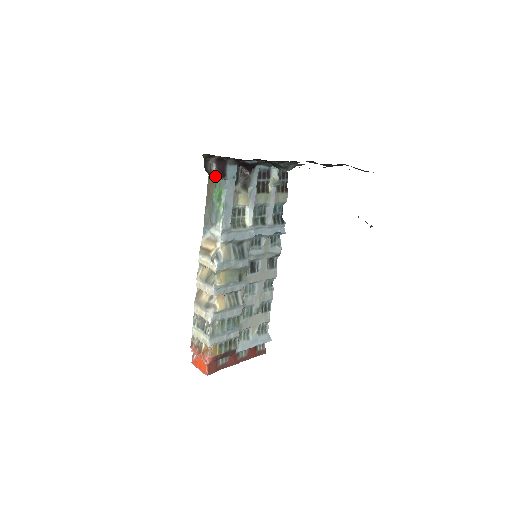
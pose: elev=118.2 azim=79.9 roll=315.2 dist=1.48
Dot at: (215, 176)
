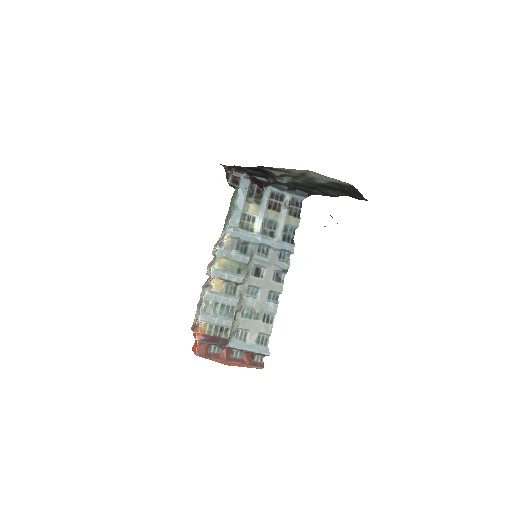
Dot at: (229, 182)
